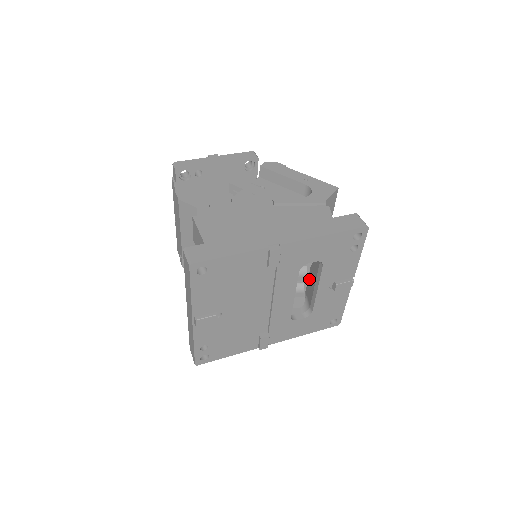
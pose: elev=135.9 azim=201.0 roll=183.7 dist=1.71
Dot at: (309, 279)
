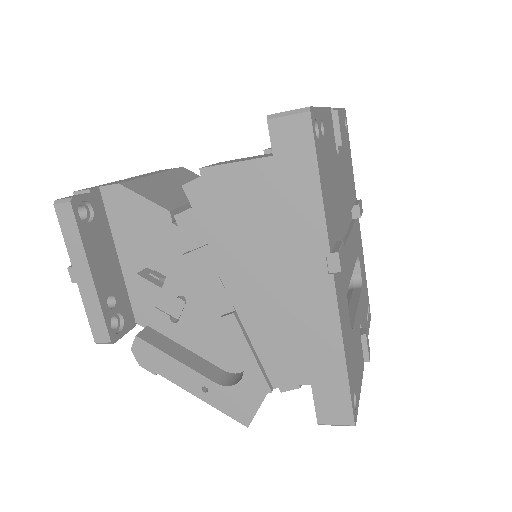
Dot at: occluded
